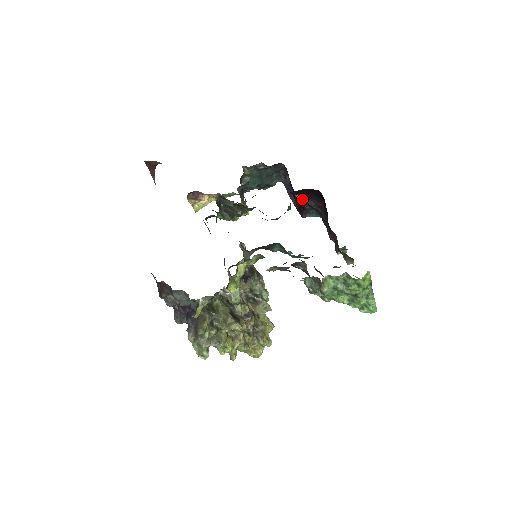
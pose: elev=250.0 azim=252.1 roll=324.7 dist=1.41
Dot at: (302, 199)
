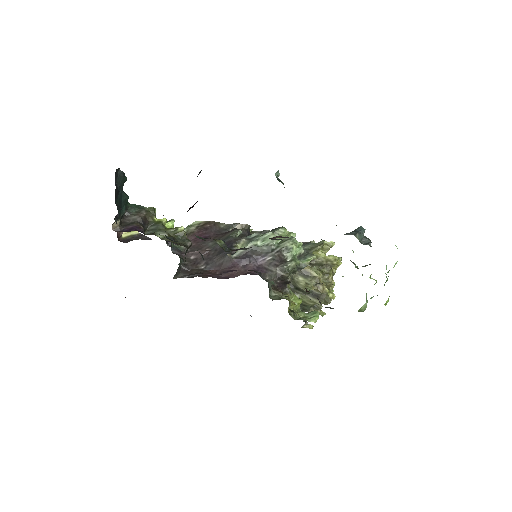
Dot at: occluded
